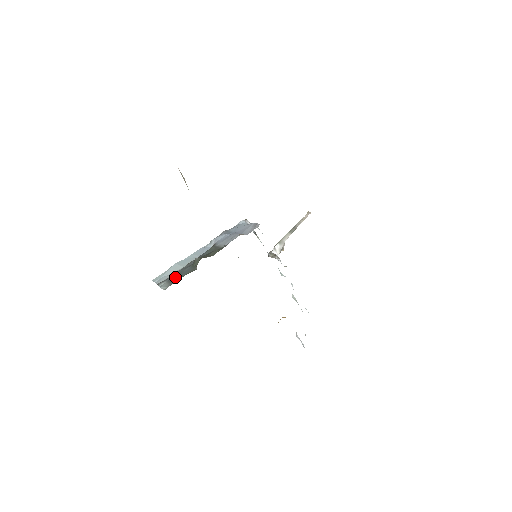
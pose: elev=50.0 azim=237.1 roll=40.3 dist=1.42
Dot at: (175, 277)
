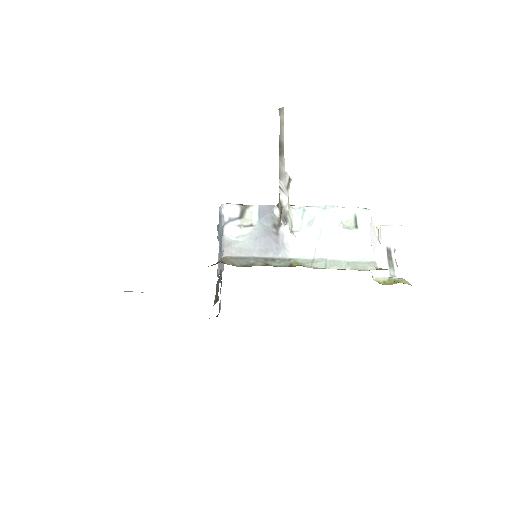
Dot at: occluded
